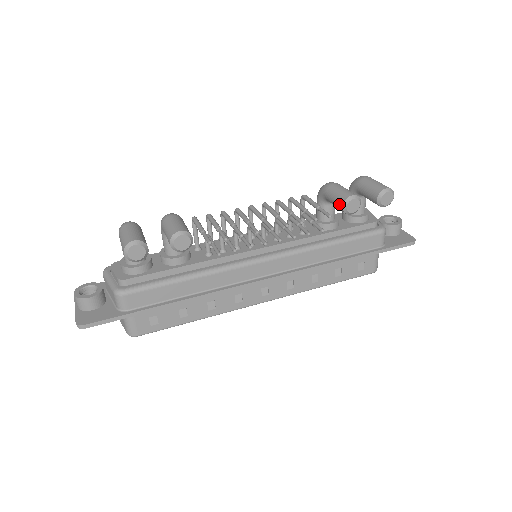
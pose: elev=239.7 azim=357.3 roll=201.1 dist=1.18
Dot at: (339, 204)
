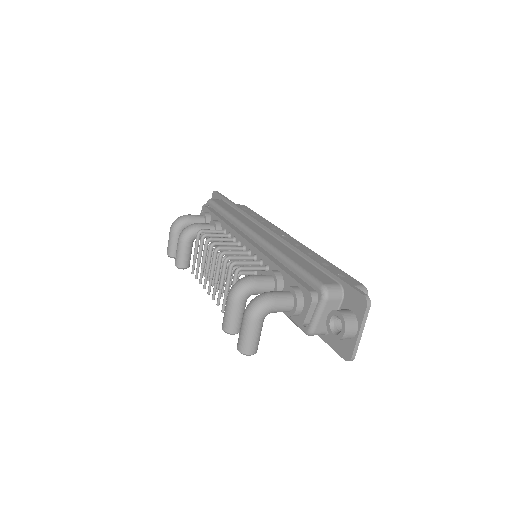
Dot at: occluded
